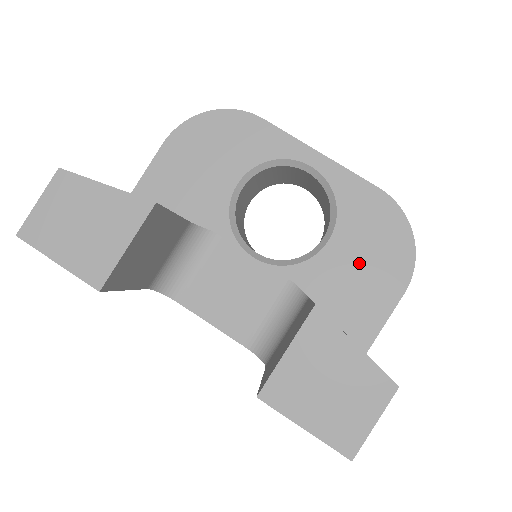
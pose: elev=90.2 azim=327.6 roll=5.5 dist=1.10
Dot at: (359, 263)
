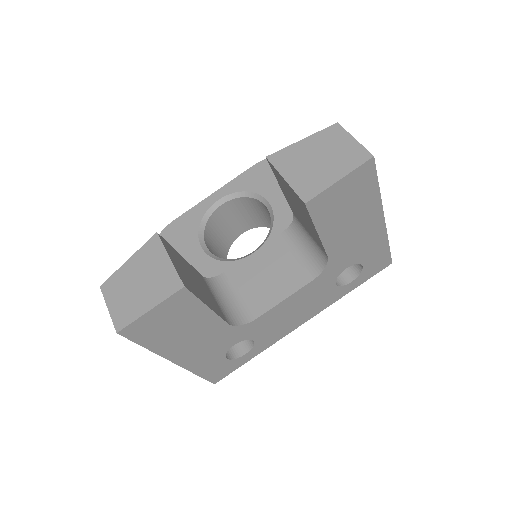
Dot at: occluded
